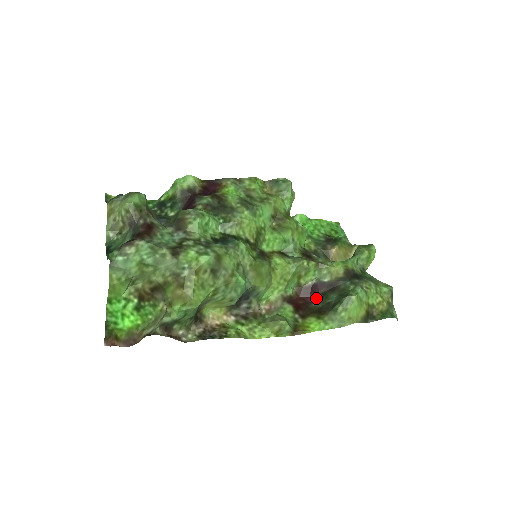
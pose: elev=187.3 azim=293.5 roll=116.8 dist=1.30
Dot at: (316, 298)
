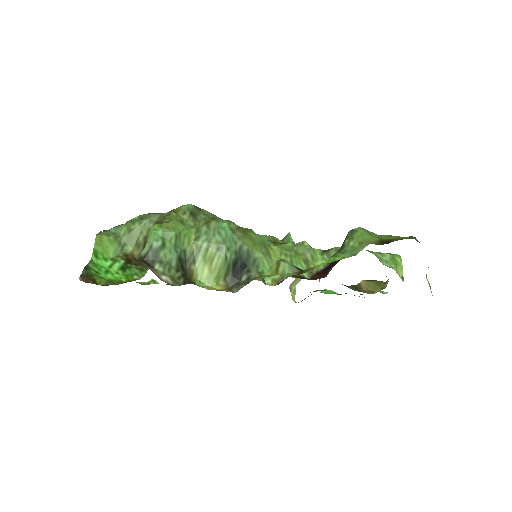
Dot at: (330, 269)
